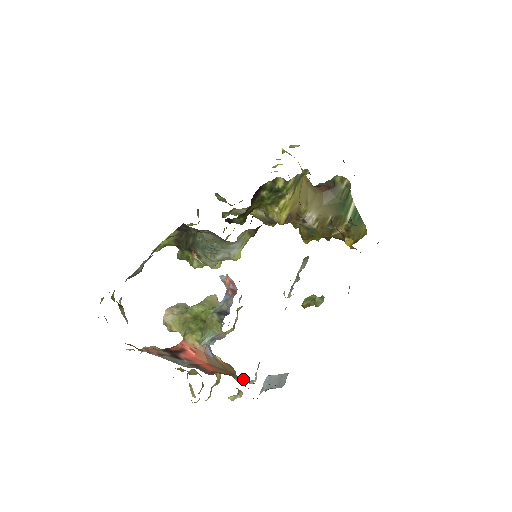
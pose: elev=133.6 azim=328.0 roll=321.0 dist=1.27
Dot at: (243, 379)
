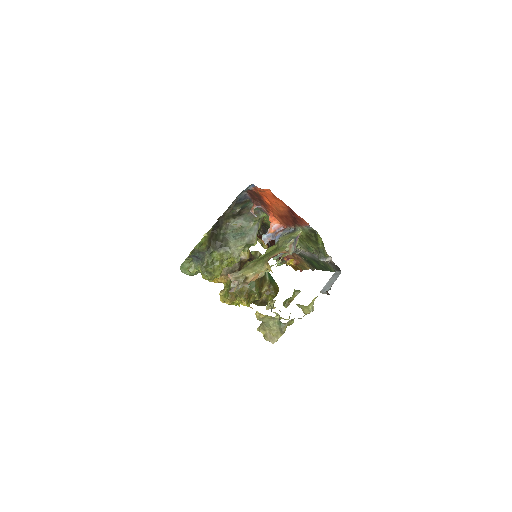
Dot at: occluded
